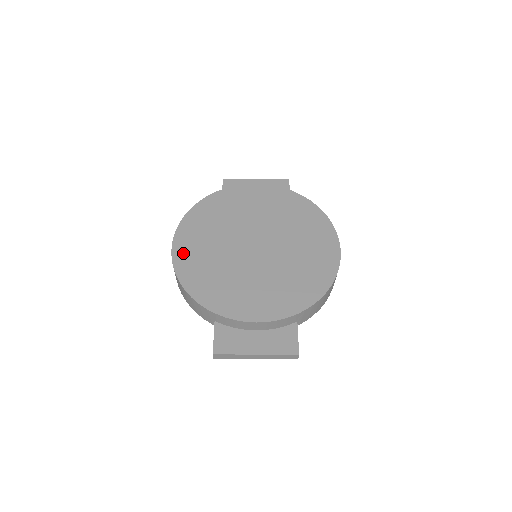
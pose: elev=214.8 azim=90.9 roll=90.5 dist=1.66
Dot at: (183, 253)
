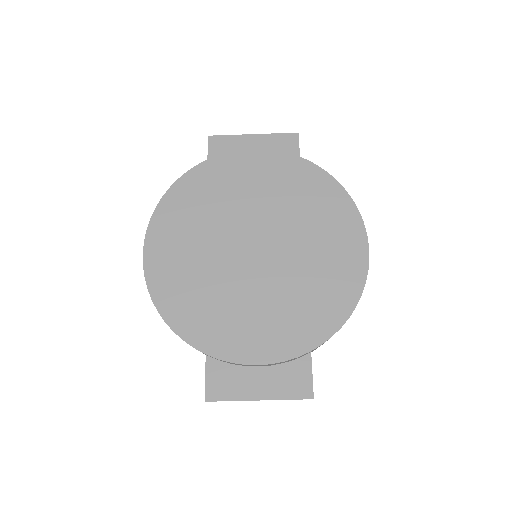
Dot at: (158, 264)
